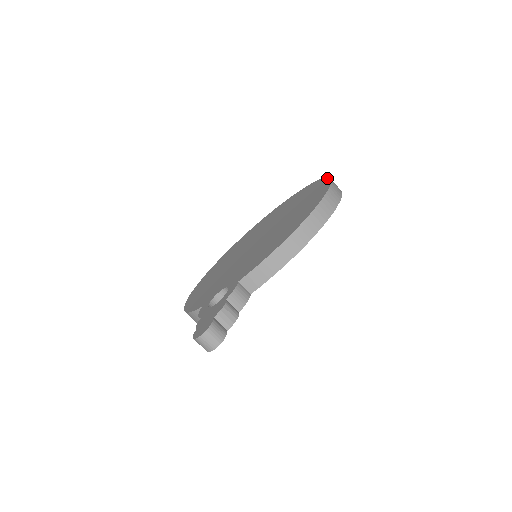
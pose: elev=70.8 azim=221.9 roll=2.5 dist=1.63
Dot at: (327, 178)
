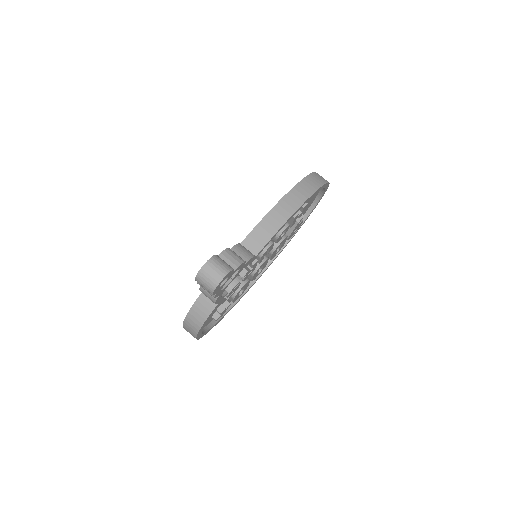
Dot at: occluded
